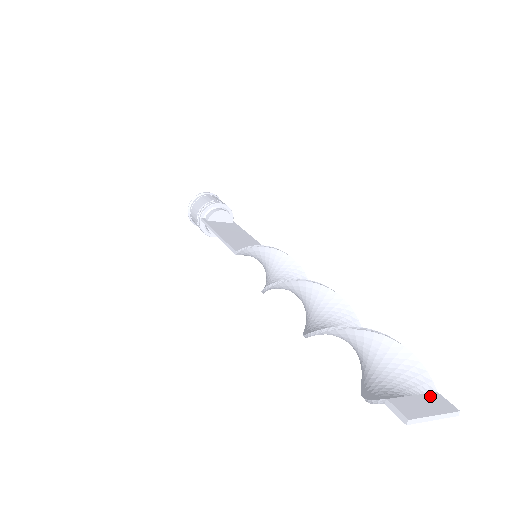
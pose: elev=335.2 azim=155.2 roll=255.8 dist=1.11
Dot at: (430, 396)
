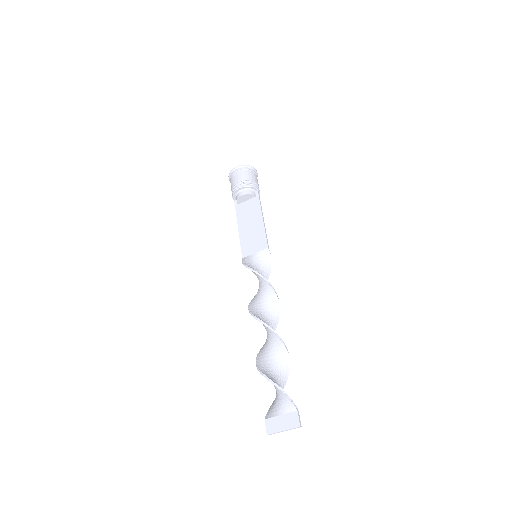
Dot at: (290, 415)
